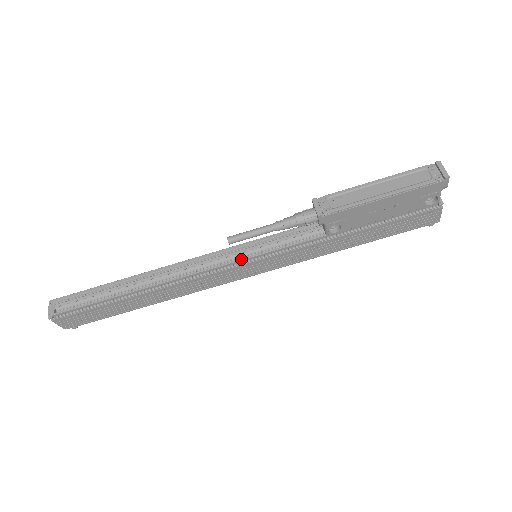
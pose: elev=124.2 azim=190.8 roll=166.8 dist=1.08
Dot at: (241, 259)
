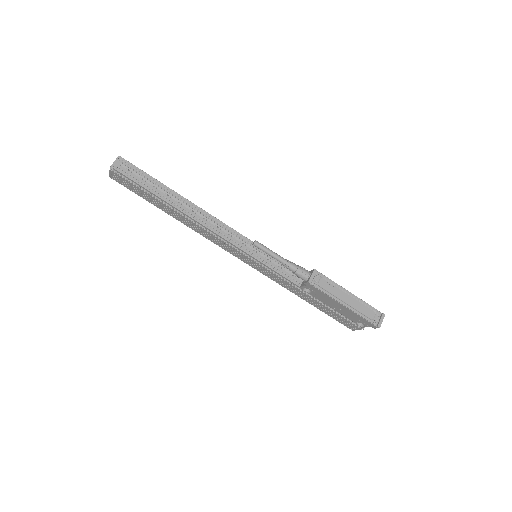
Dot at: (248, 253)
